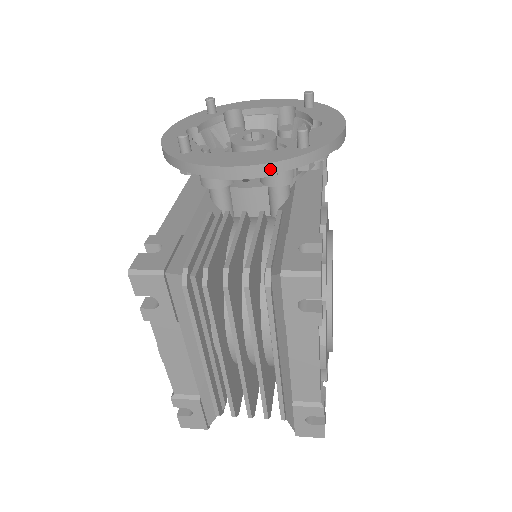
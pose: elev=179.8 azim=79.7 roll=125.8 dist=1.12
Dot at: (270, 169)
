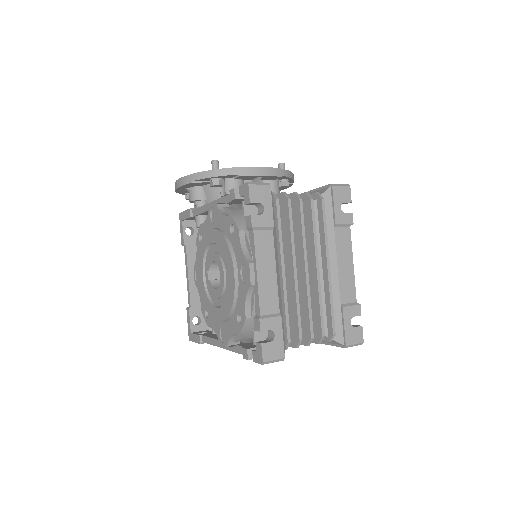
Dot at: (279, 172)
